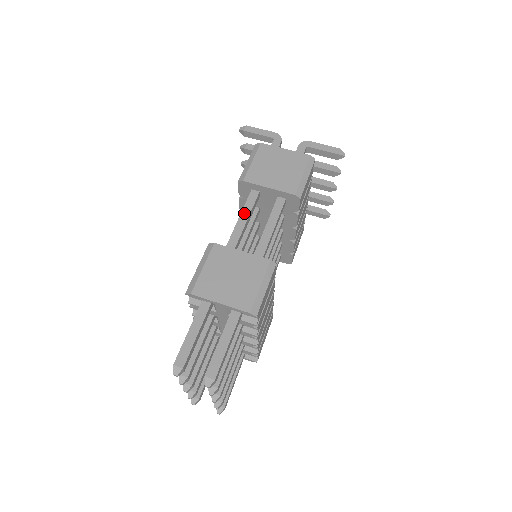
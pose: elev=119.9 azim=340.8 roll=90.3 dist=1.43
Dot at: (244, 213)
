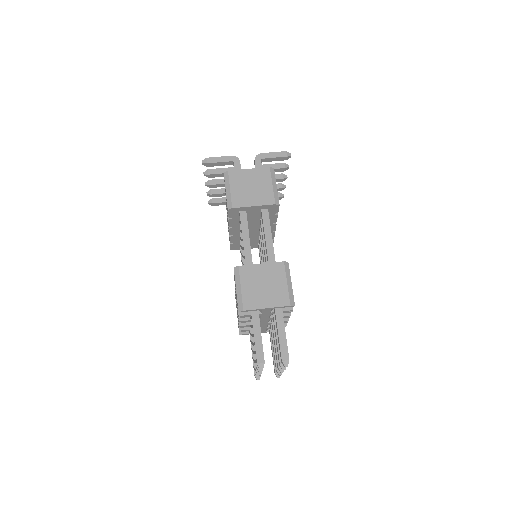
Dot at: (244, 233)
